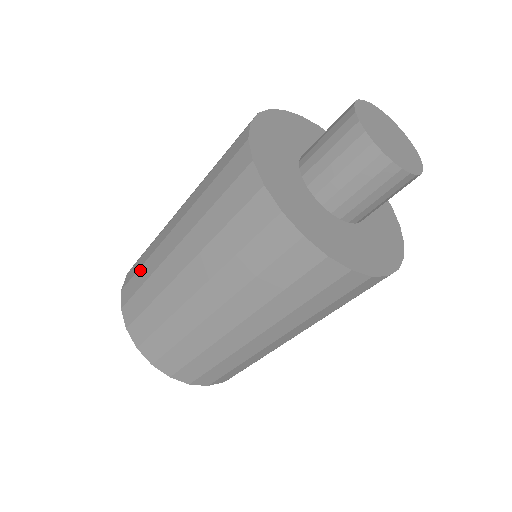
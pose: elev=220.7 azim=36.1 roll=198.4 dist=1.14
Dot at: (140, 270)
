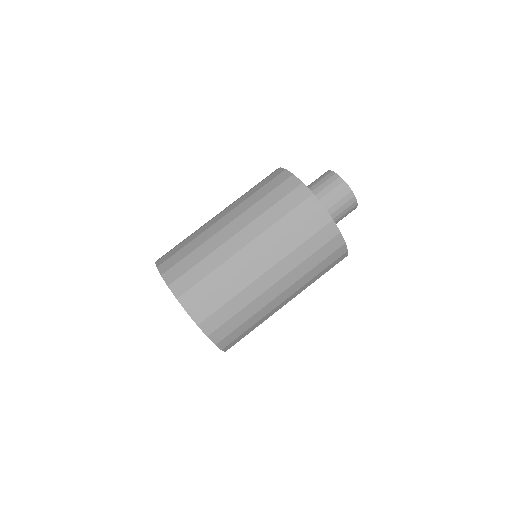
Dot at: (189, 256)
